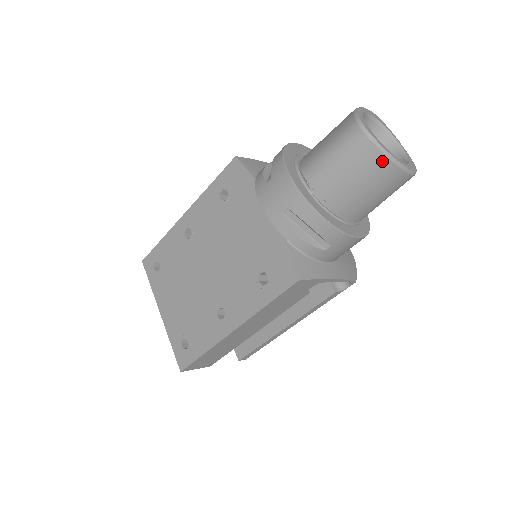
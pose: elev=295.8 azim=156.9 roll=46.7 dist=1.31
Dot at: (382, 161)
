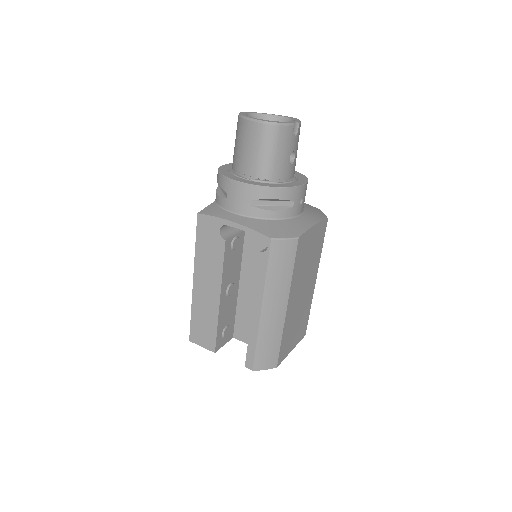
Dot at: (241, 122)
